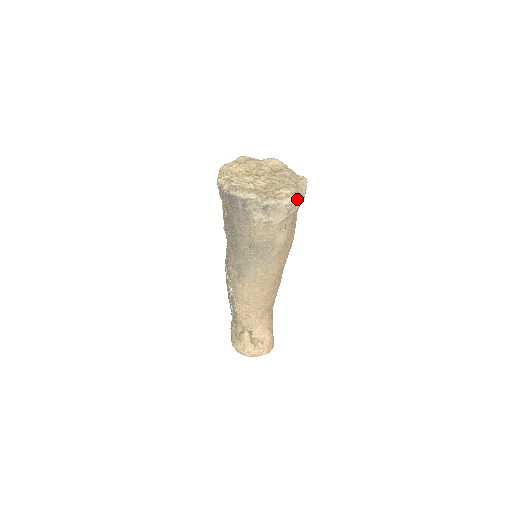
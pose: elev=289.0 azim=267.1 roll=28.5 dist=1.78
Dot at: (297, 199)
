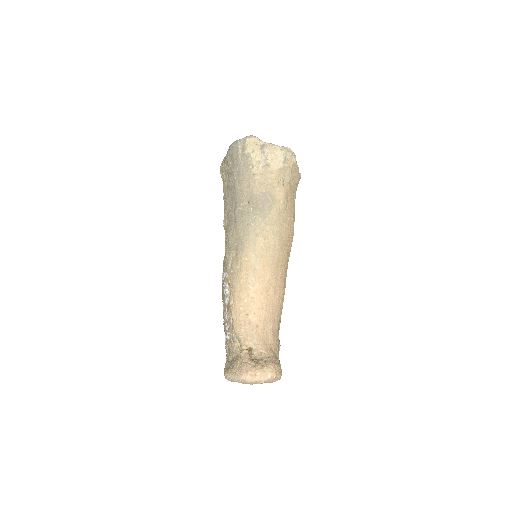
Dot at: (291, 152)
